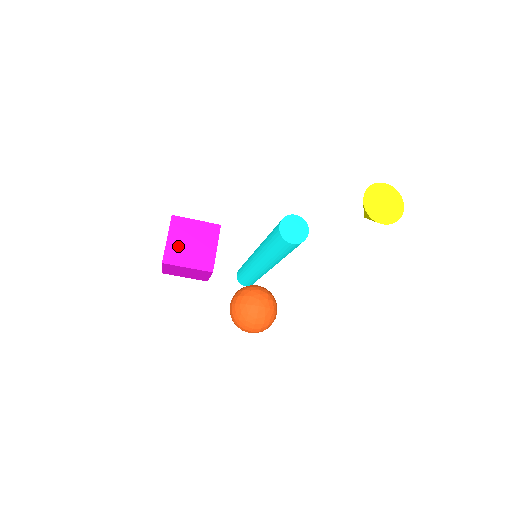
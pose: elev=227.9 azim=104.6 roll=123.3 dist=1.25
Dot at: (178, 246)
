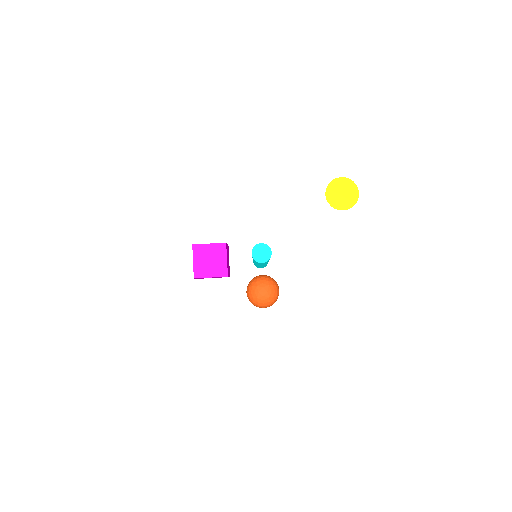
Dot at: (201, 265)
